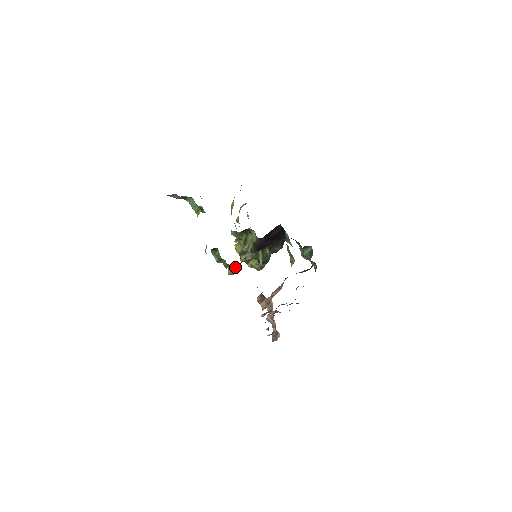
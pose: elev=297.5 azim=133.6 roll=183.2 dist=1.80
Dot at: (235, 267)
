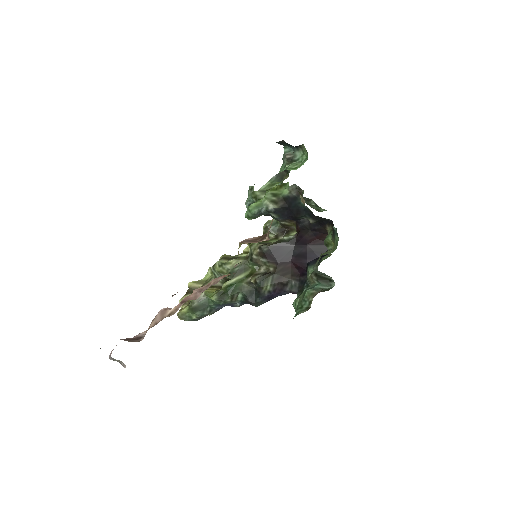
Dot at: (269, 206)
